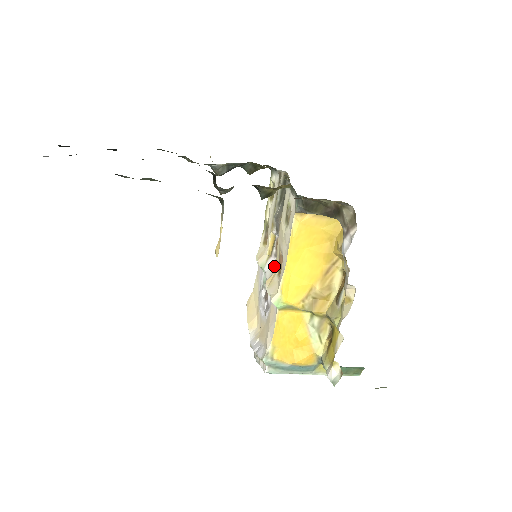
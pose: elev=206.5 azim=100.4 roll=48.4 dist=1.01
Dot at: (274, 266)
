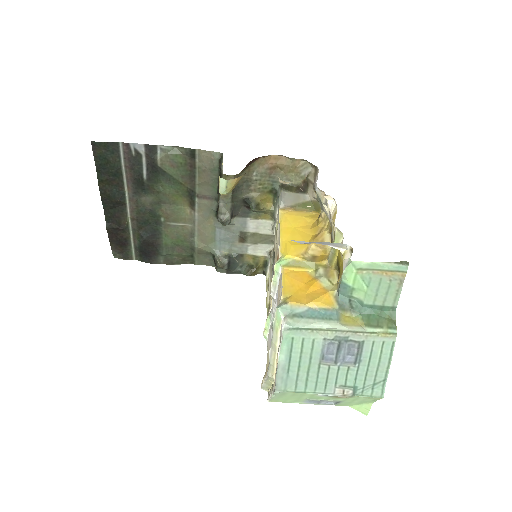
Dot at: occluded
